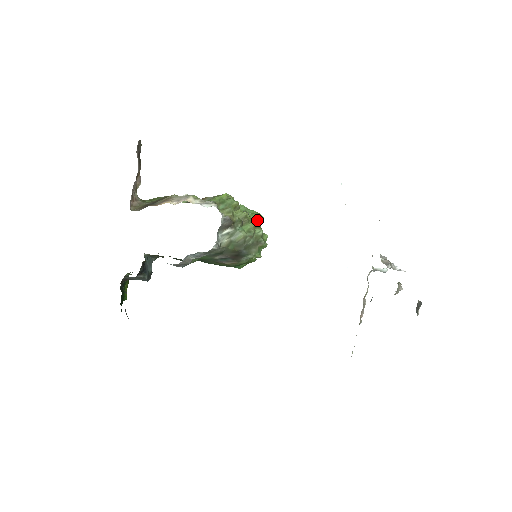
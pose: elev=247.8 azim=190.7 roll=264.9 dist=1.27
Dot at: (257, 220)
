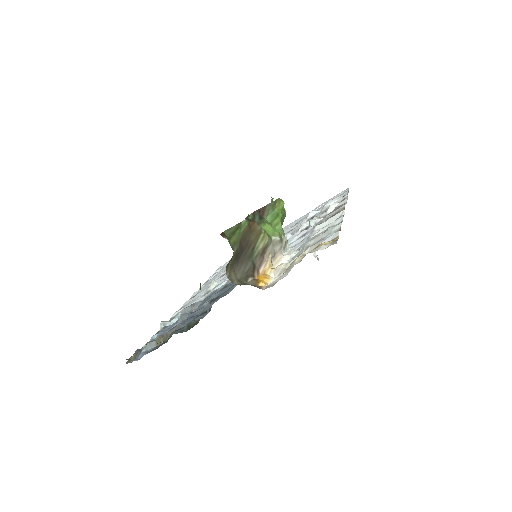
Dot at: occluded
